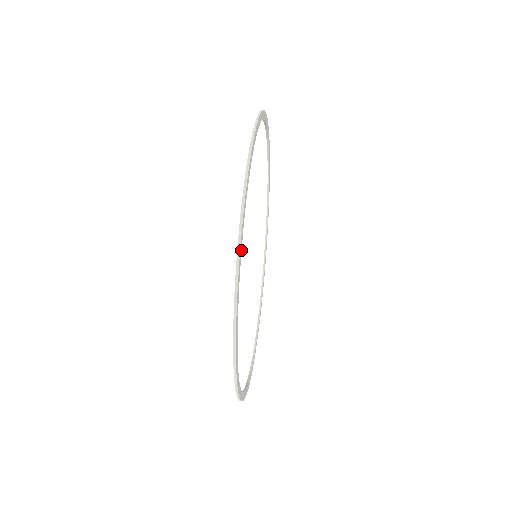
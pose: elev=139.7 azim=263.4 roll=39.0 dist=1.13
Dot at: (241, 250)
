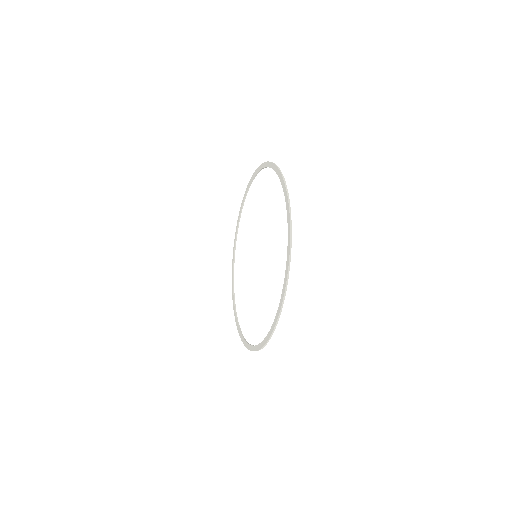
Dot at: (285, 192)
